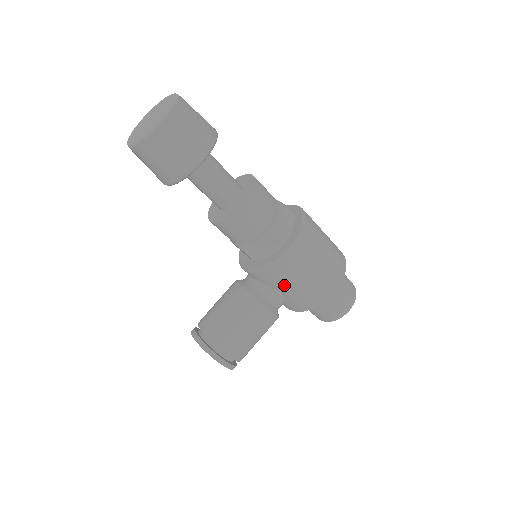
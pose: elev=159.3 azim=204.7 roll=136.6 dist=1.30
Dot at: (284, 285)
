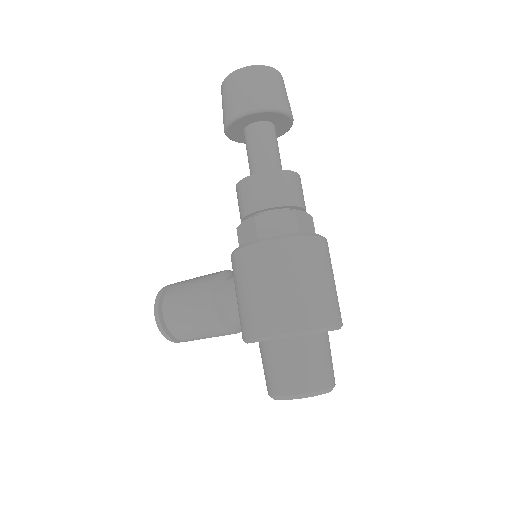
Dot at: (237, 284)
